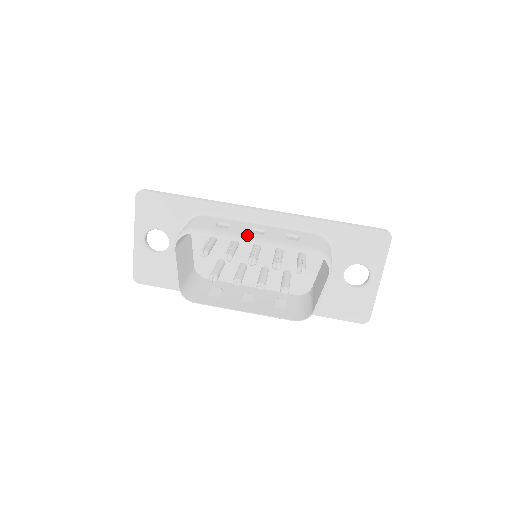
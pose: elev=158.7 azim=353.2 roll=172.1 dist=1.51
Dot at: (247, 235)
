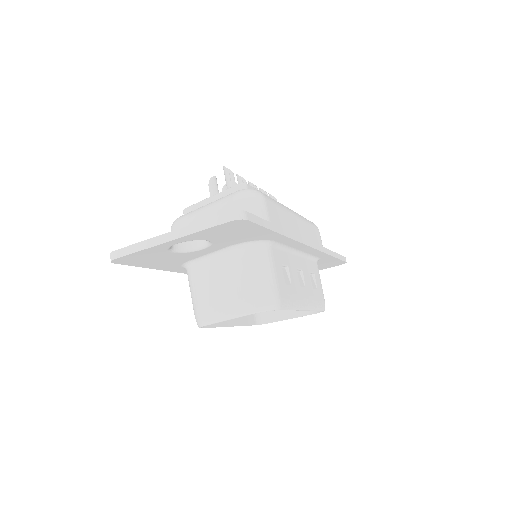
Dot at: (302, 296)
